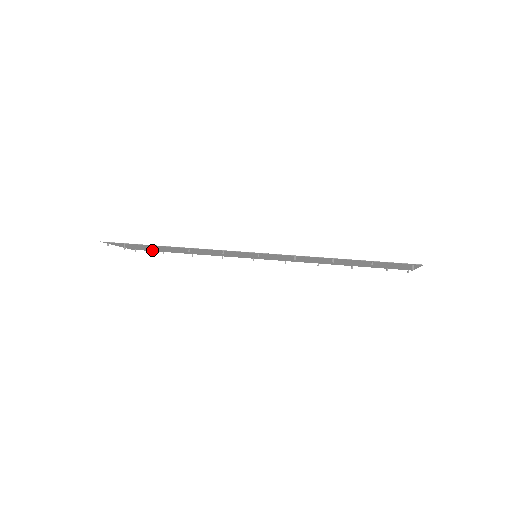
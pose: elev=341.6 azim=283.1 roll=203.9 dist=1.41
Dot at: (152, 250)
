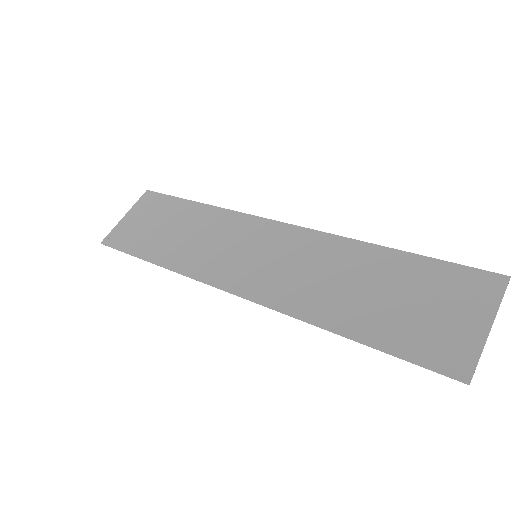
Dot at: (162, 202)
